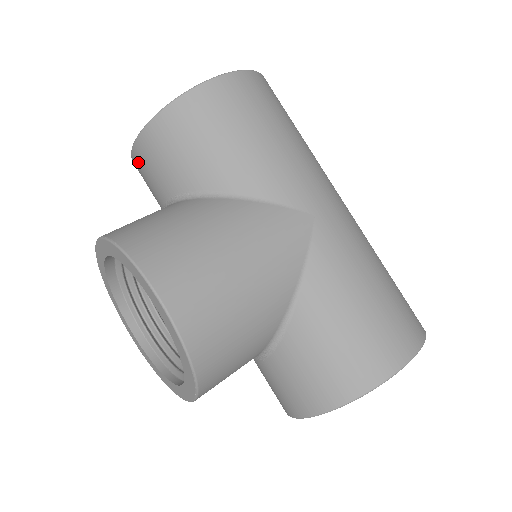
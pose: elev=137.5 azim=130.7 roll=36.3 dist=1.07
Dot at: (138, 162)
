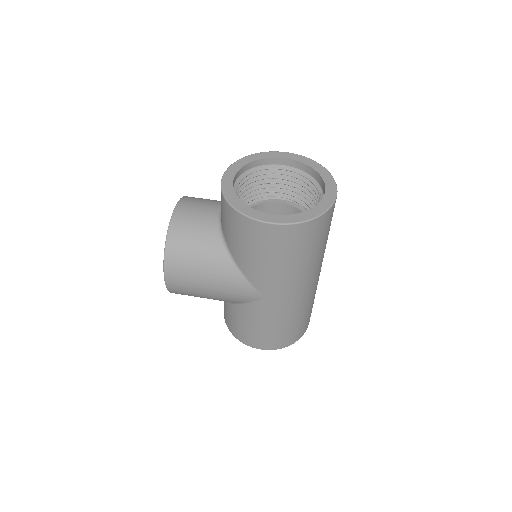
Dot at: occluded
